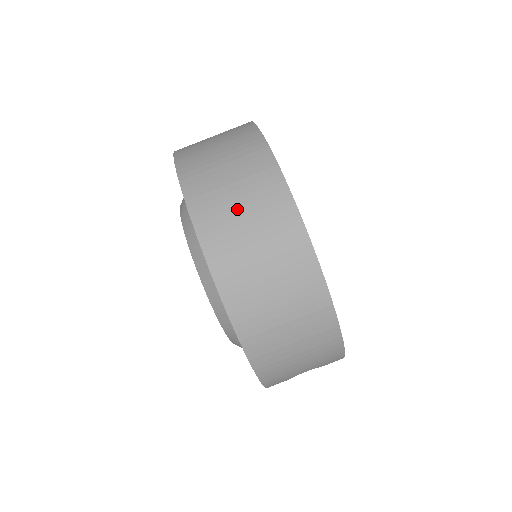
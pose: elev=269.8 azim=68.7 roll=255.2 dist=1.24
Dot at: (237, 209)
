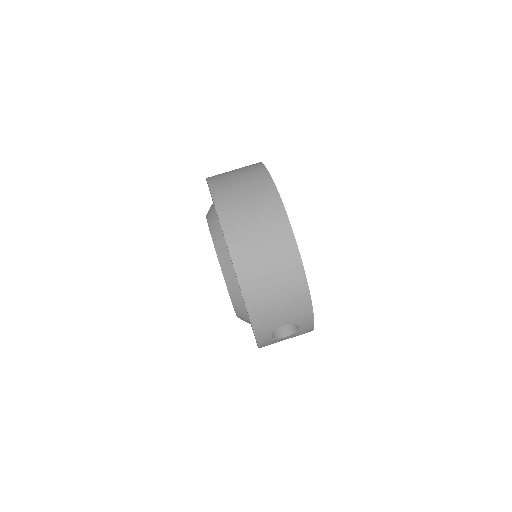
Dot at: (242, 196)
